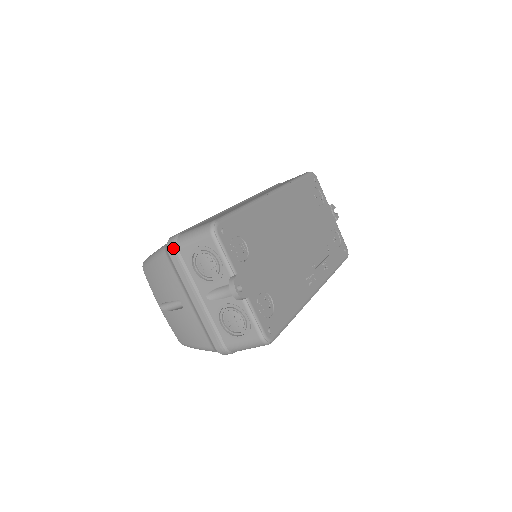
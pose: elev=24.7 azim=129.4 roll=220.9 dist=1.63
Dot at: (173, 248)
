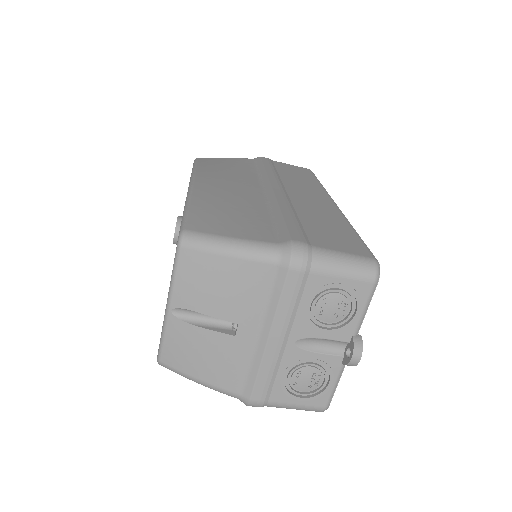
Dot at: (304, 266)
